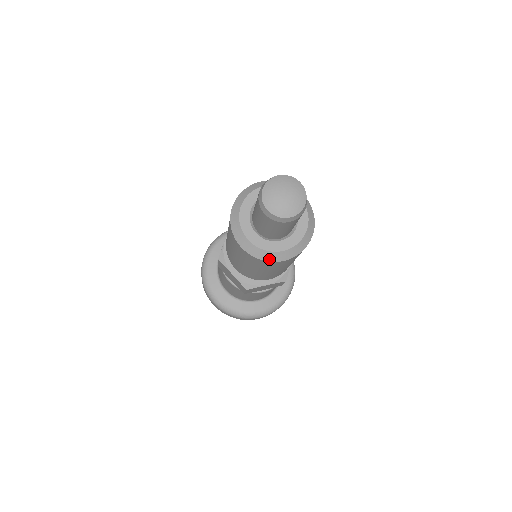
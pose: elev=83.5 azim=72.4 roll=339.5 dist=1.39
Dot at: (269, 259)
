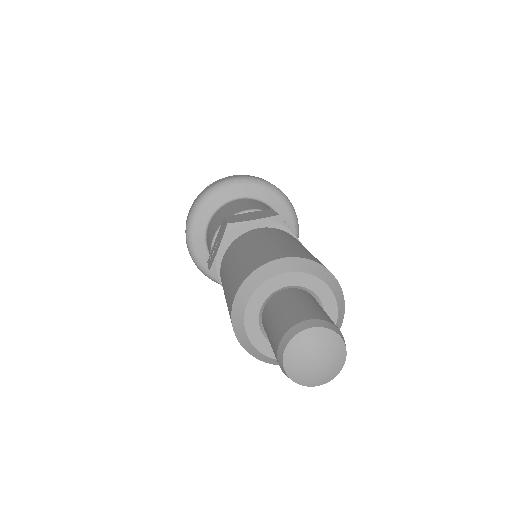
Dot at: (278, 364)
